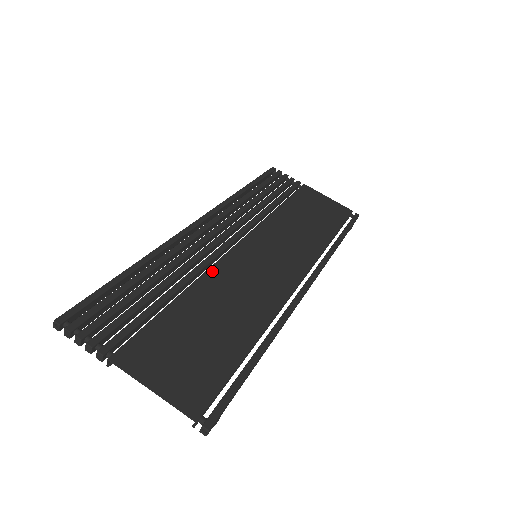
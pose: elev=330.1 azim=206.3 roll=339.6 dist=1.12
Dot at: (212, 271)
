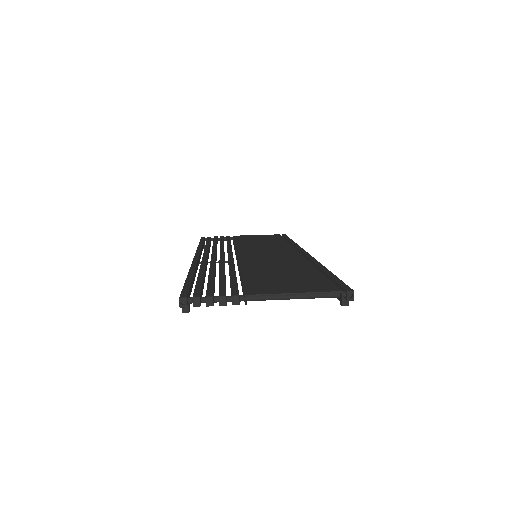
Dot at: (242, 263)
